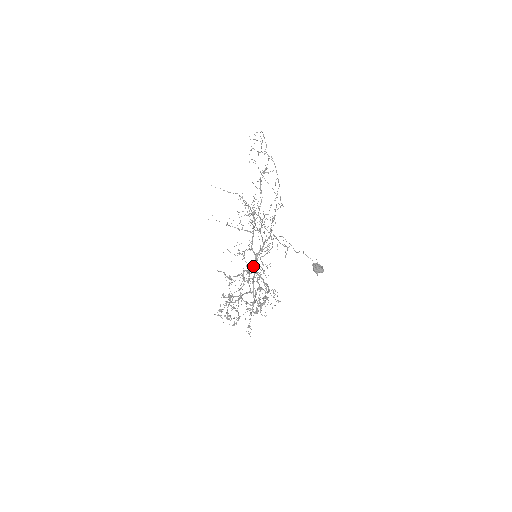
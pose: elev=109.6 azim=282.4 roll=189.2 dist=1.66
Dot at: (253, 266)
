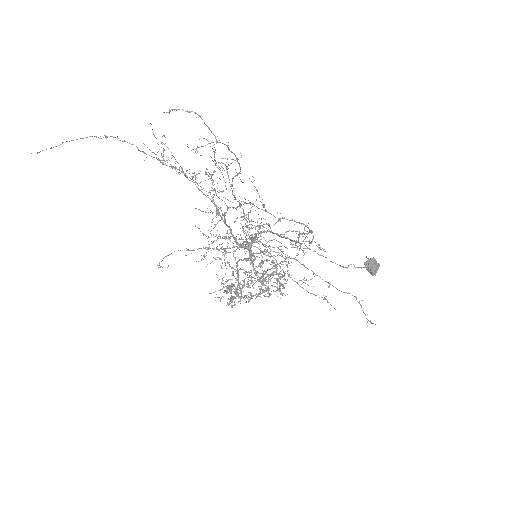
Dot at: (265, 274)
